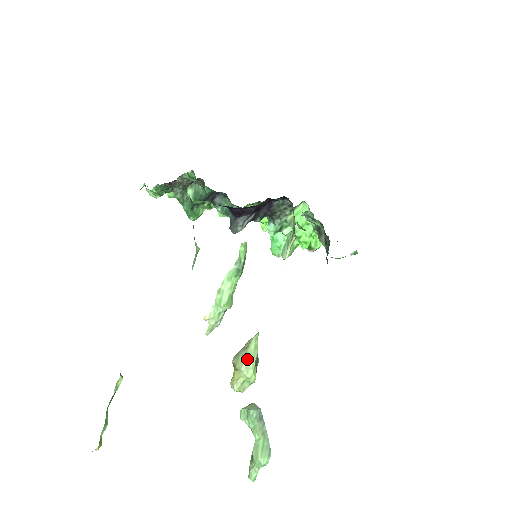
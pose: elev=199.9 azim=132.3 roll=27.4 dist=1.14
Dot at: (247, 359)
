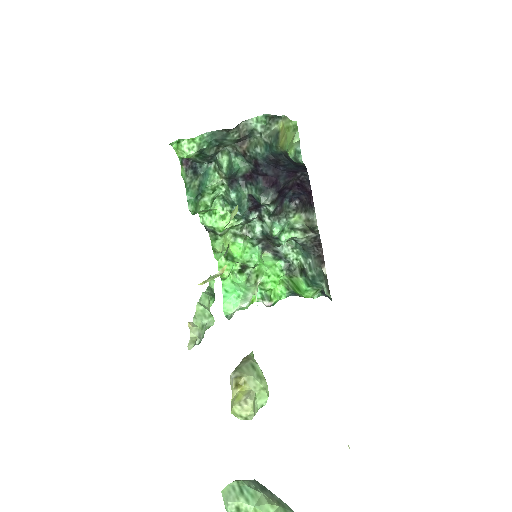
Dot at: (255, 367)
